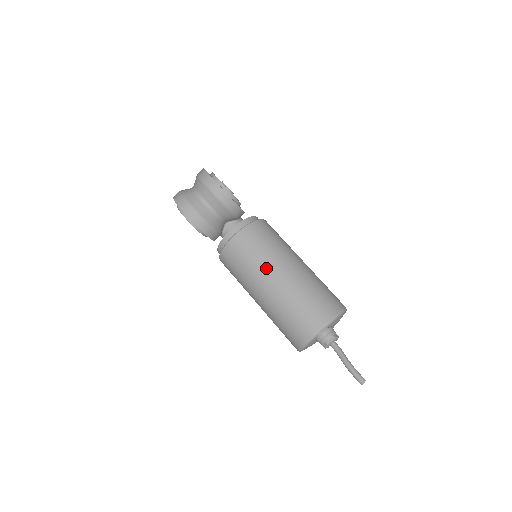
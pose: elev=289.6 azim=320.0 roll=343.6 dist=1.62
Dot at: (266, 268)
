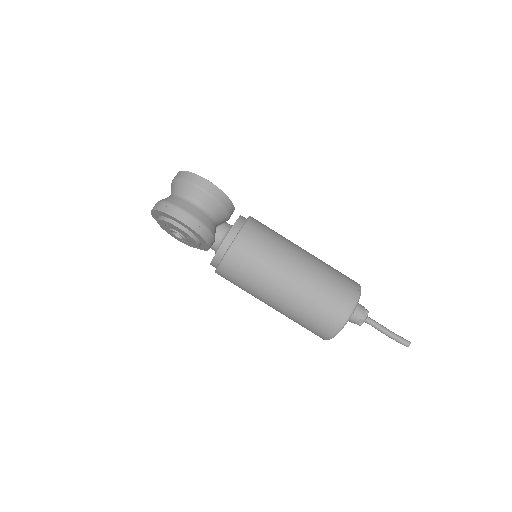
Dot at: (282, 262)
